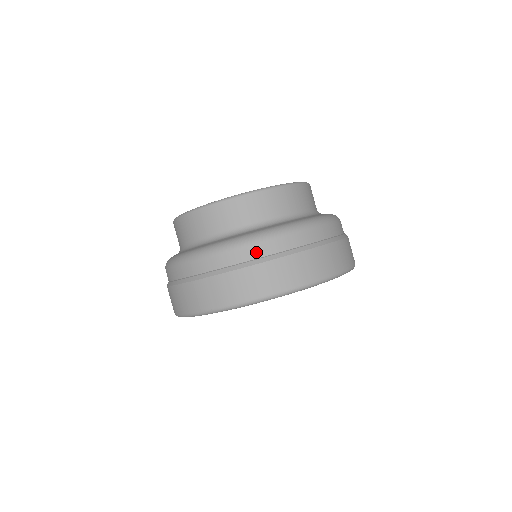
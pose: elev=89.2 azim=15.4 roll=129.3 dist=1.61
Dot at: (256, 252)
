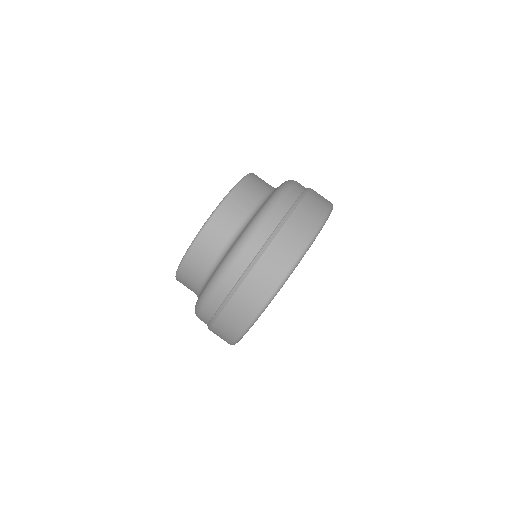
Dot at: (276, 217)
